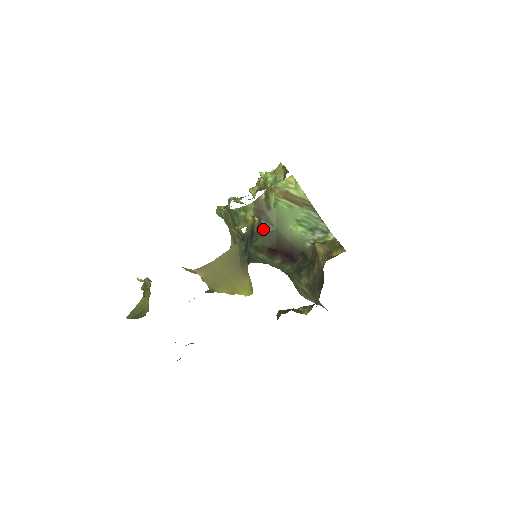
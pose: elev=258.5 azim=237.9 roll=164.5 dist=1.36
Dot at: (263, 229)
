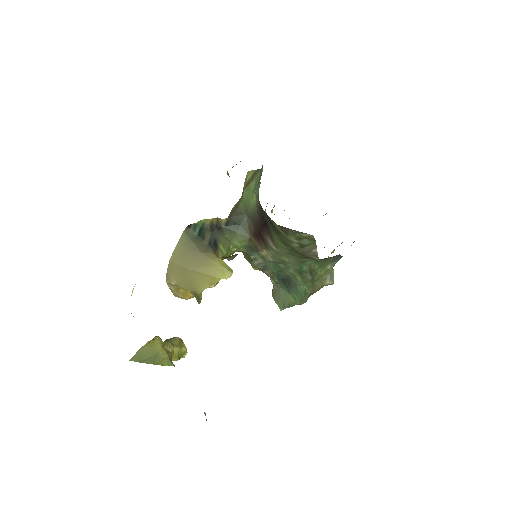
Dot at: (236, 223)
